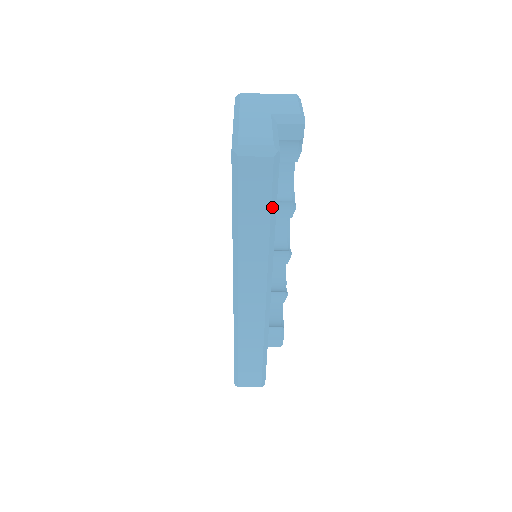
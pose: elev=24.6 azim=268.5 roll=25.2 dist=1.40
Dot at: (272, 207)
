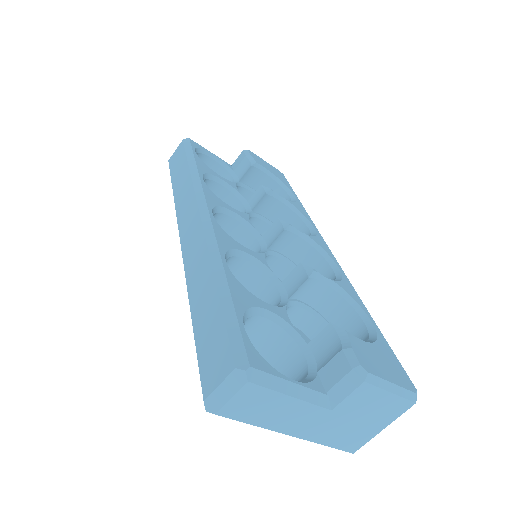
Dot at: (189, 158)
